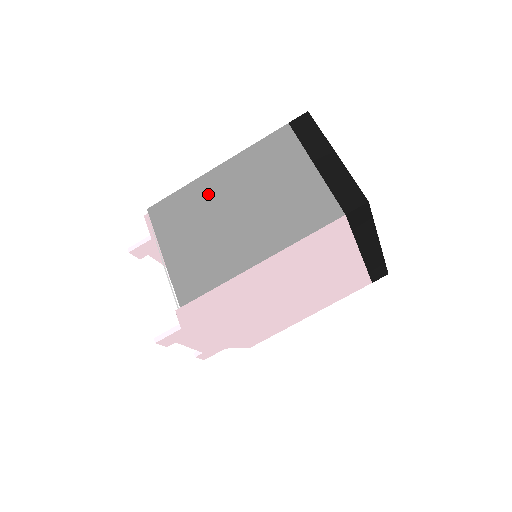
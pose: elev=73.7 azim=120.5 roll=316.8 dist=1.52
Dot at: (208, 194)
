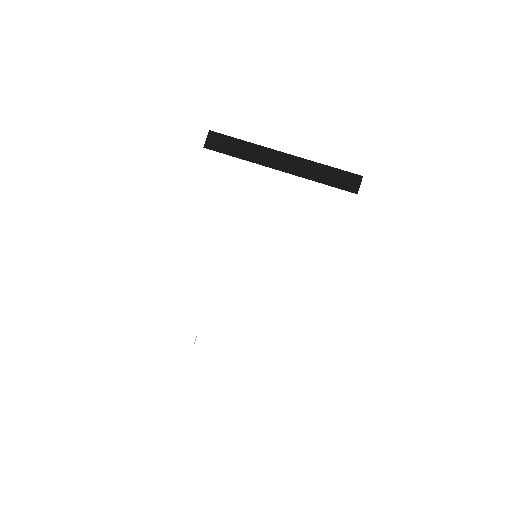
Dot at: occluded
